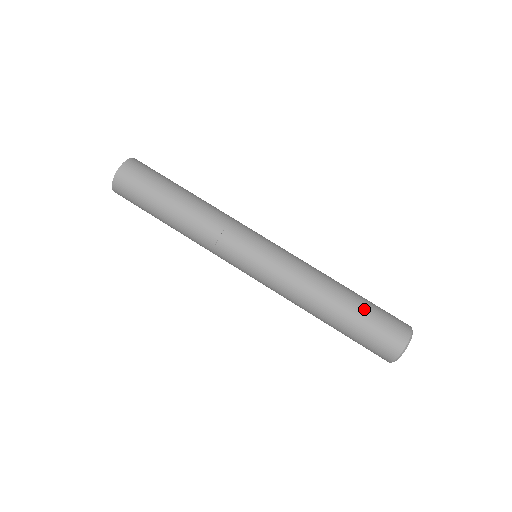
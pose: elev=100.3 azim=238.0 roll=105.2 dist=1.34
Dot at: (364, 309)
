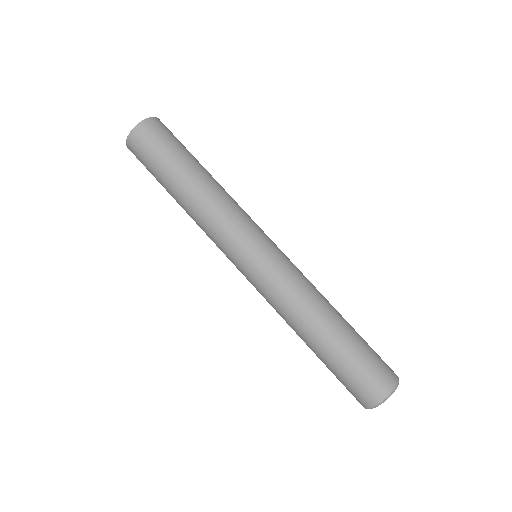
Dot at: (360, 336)
